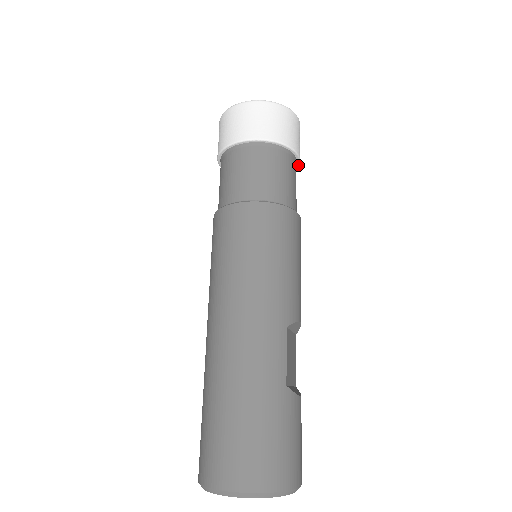
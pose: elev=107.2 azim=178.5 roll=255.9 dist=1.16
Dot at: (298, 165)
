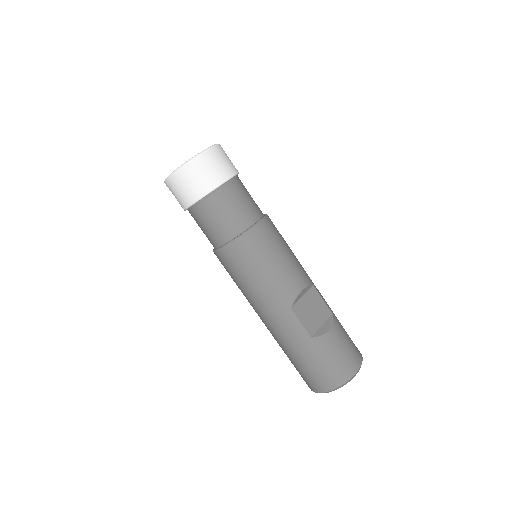
Dot at: (234, 176)
